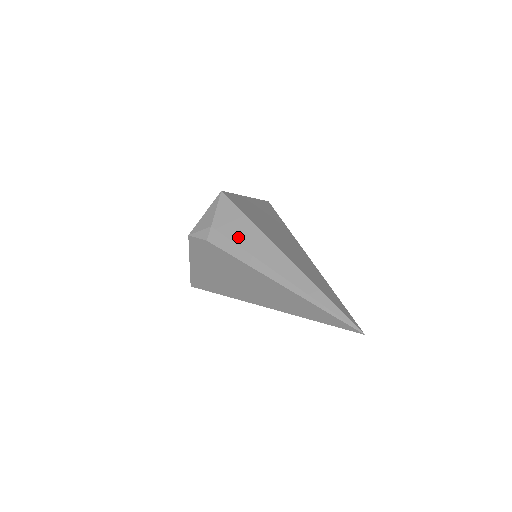
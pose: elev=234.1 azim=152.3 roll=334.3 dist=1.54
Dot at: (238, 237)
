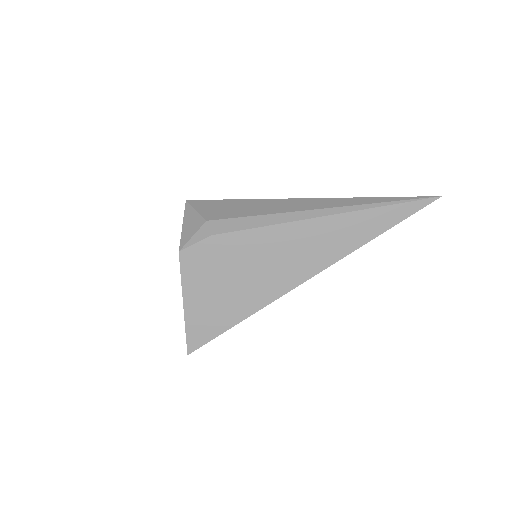
Dot at: (246, 212)
